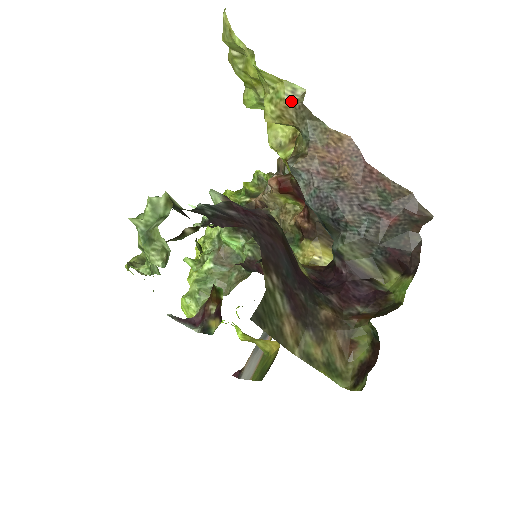
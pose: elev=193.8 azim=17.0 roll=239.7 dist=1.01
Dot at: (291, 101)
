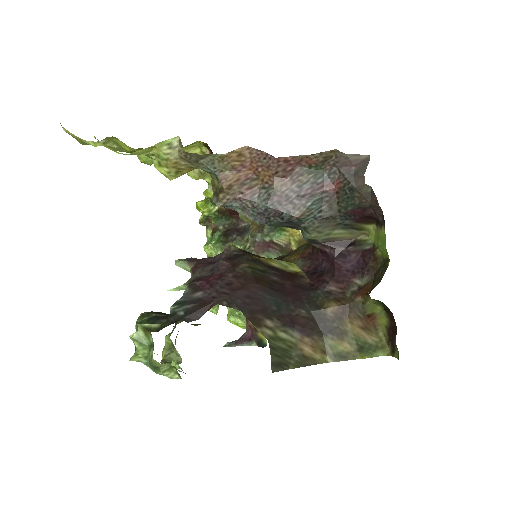
Dot at: (175, 156)
